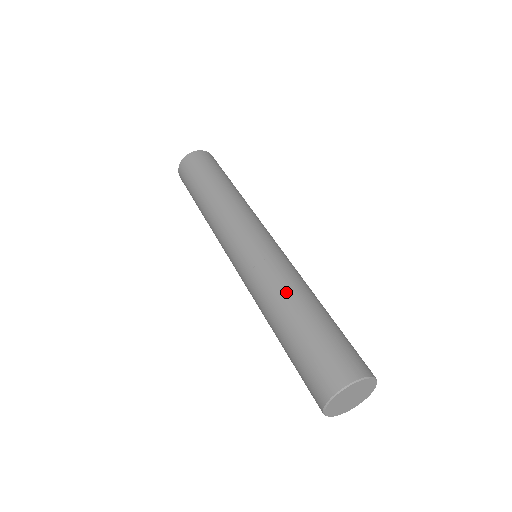
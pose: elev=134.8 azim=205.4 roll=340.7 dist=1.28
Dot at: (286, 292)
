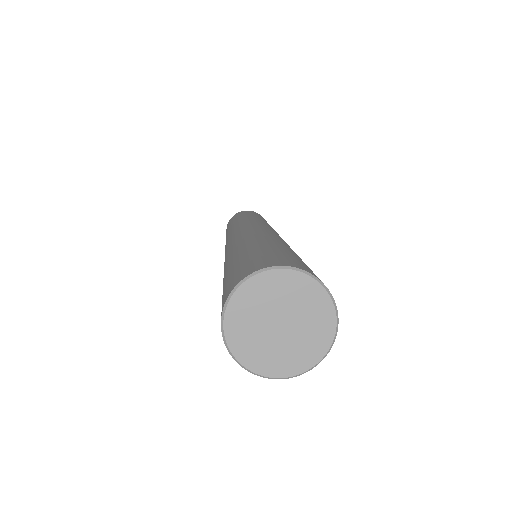
Dot at: (228, 256)
